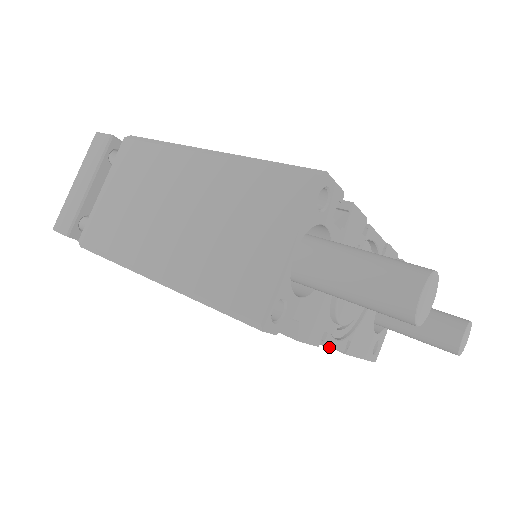
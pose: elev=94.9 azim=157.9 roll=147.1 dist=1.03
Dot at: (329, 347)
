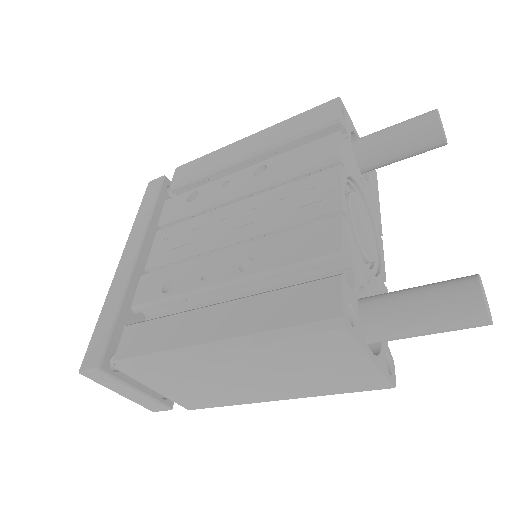
Dot at: occluded
